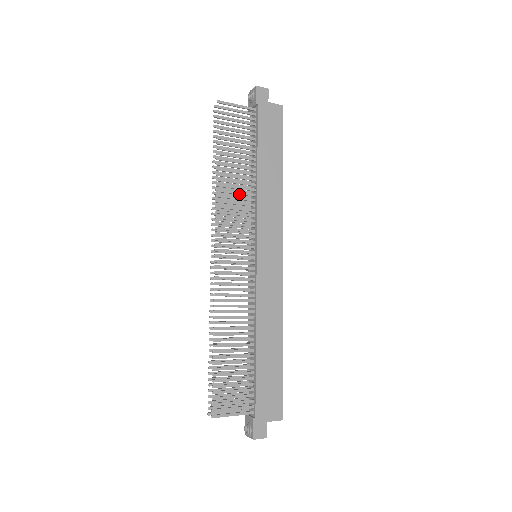
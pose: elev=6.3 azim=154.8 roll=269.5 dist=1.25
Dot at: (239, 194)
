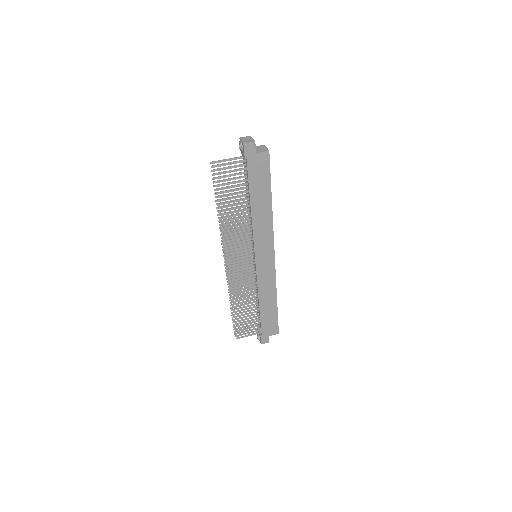
Dot at: occluded
